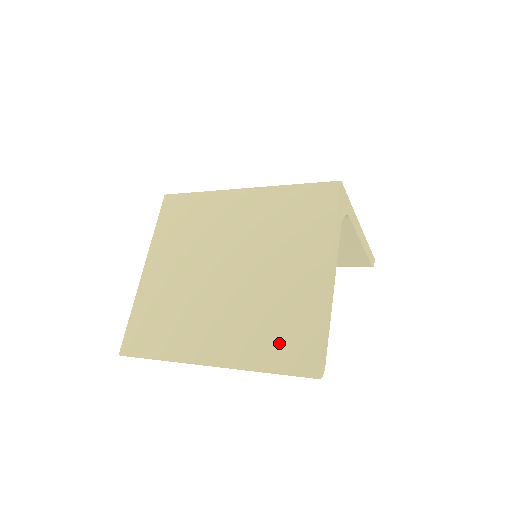
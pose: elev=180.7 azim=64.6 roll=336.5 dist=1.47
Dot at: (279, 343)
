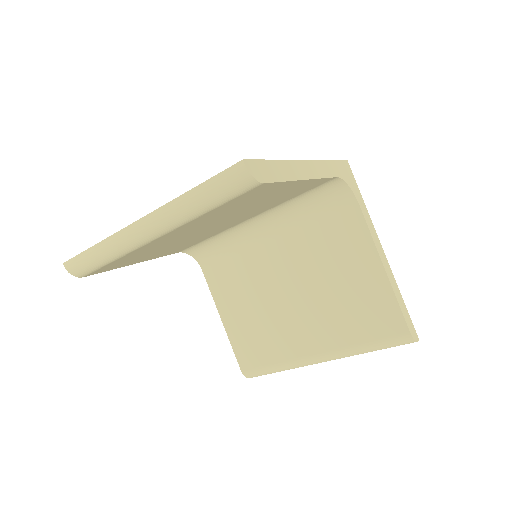
Dot at: occluded
